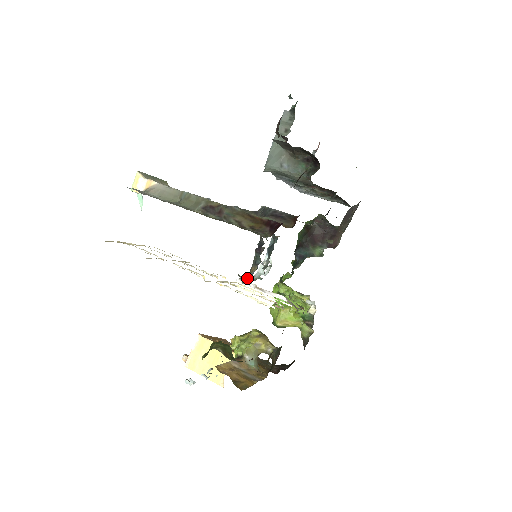
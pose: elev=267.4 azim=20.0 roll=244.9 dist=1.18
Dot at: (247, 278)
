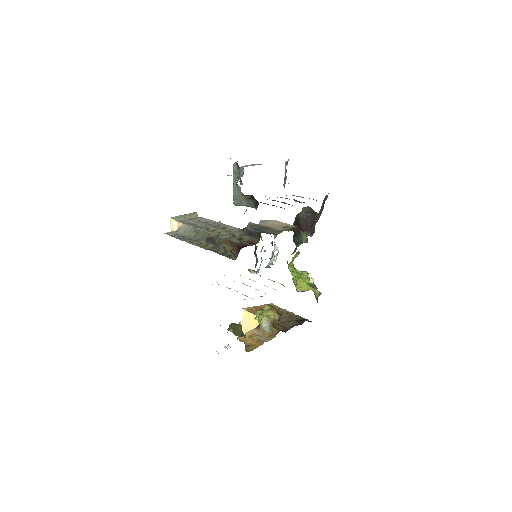
Dot at: (254, 272)
